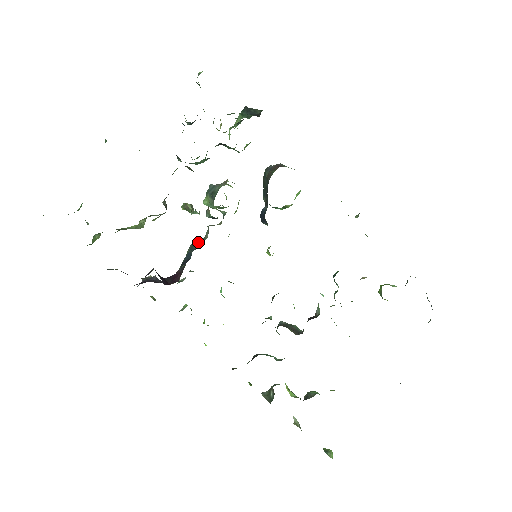
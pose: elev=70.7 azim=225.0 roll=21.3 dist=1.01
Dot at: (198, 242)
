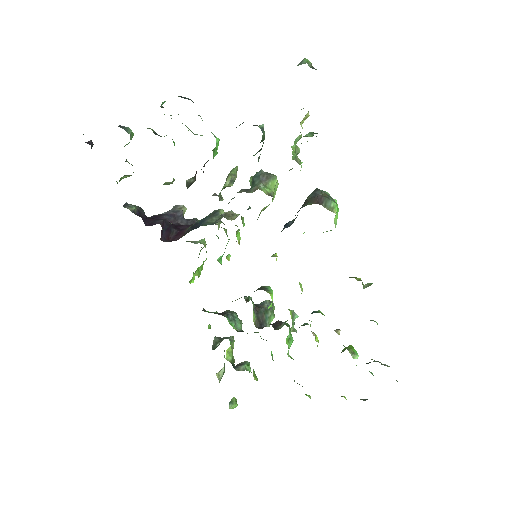
Dot at: (215, 216)
